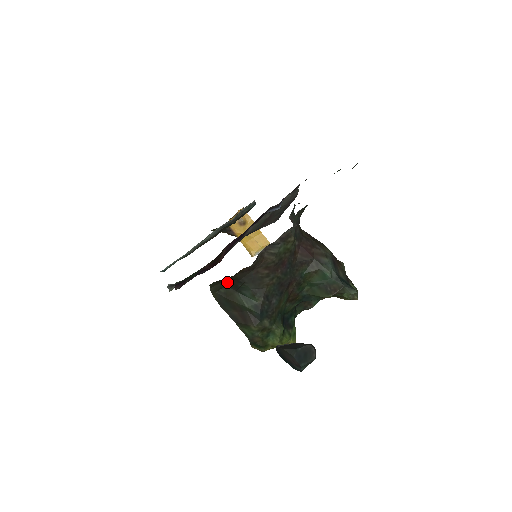
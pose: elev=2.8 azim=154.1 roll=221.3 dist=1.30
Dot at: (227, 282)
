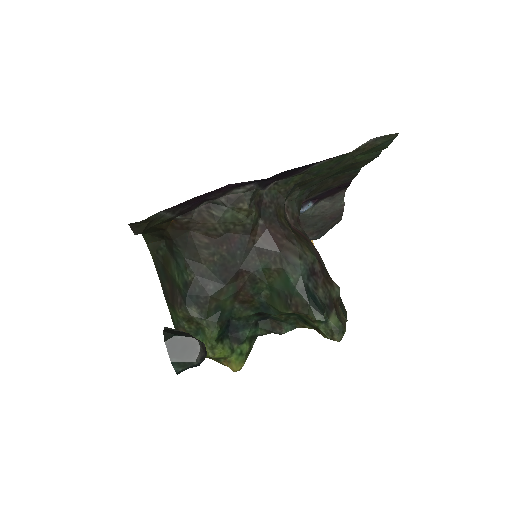
Dot at: (166, 242)
